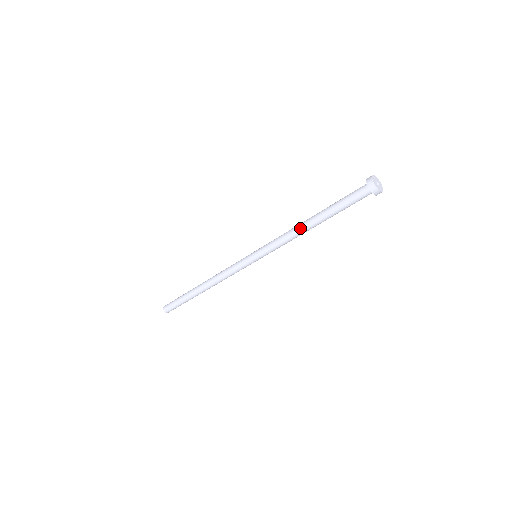
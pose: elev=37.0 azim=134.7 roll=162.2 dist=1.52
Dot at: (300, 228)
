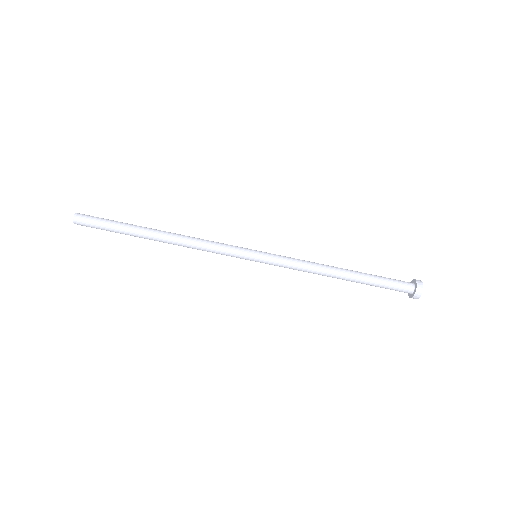
Dot at: (329, 270)
